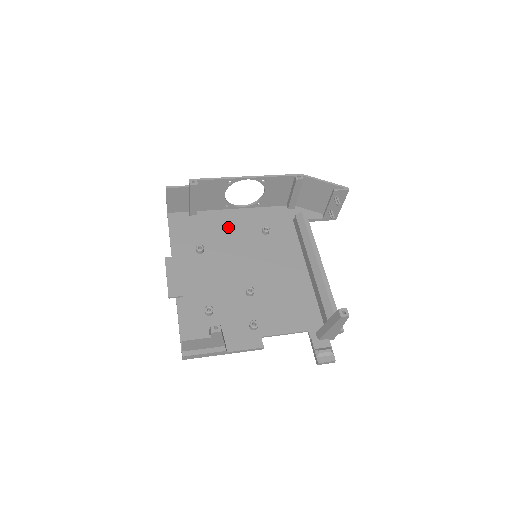
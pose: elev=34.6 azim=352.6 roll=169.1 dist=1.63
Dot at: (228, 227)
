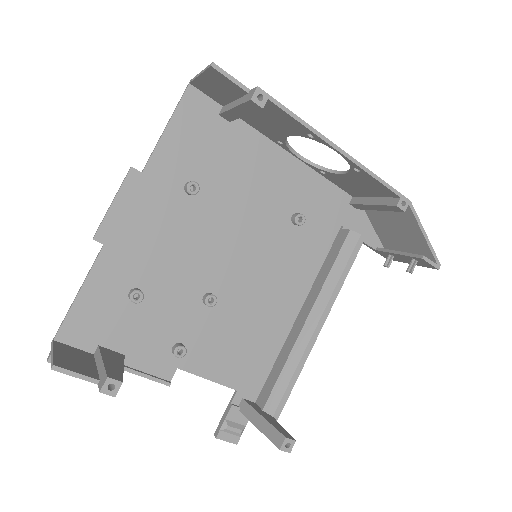
Dot at: (256, 176)
